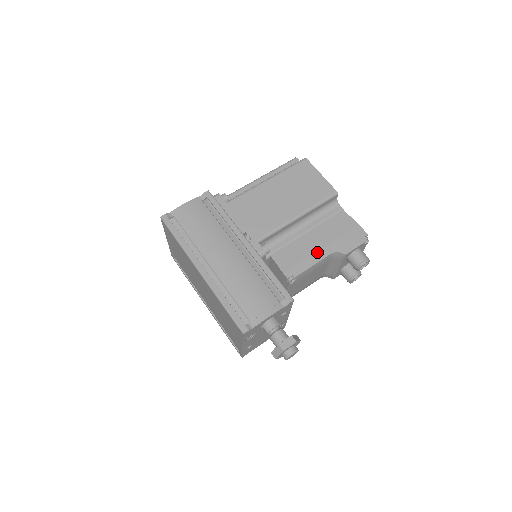
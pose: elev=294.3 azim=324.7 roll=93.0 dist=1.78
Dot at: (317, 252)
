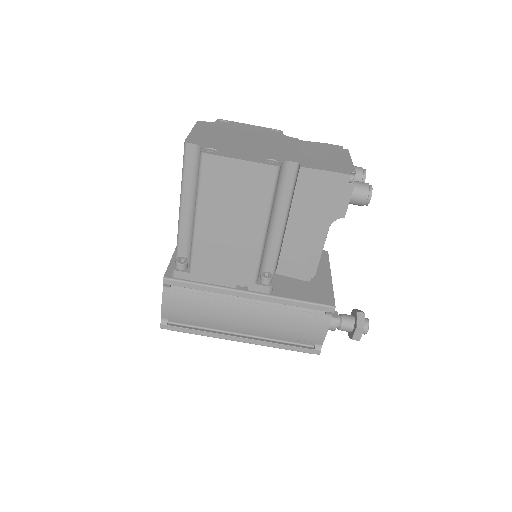
Dot at: (314, 238)
